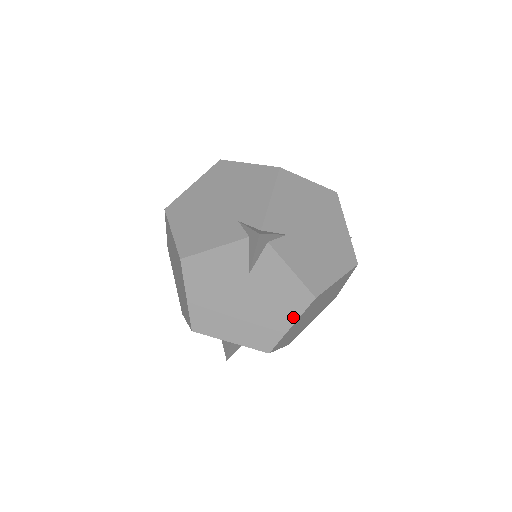
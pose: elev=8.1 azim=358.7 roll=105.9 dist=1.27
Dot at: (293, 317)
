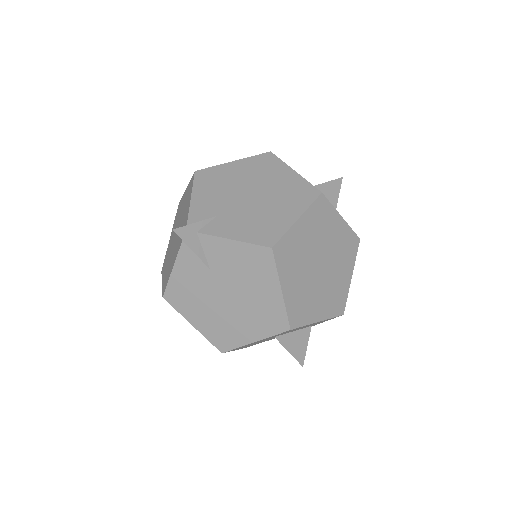
Dot at: (274, 280)
